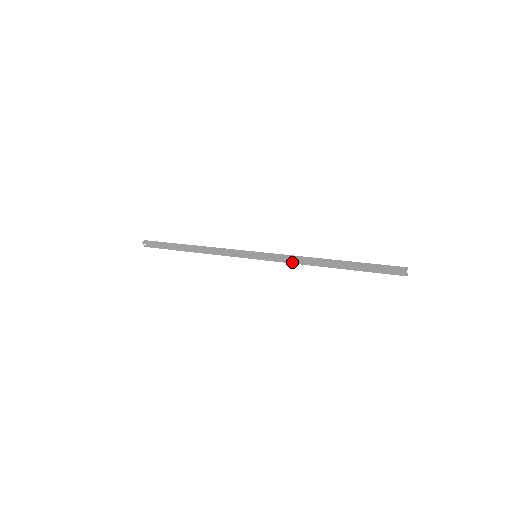
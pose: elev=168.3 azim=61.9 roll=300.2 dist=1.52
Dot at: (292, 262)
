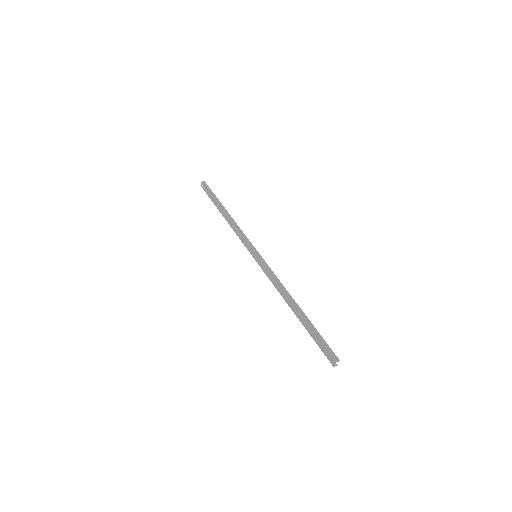
Dot at: (273, 282)
